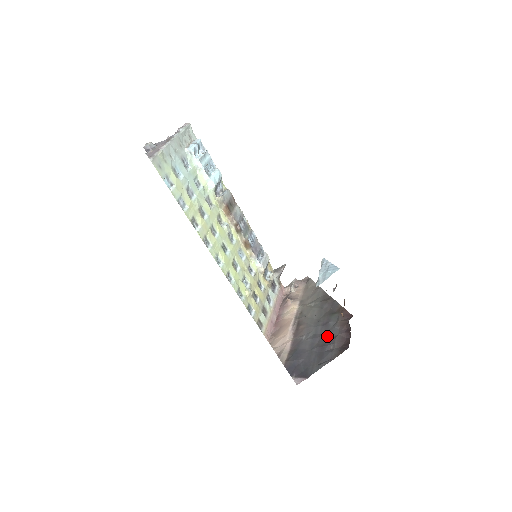
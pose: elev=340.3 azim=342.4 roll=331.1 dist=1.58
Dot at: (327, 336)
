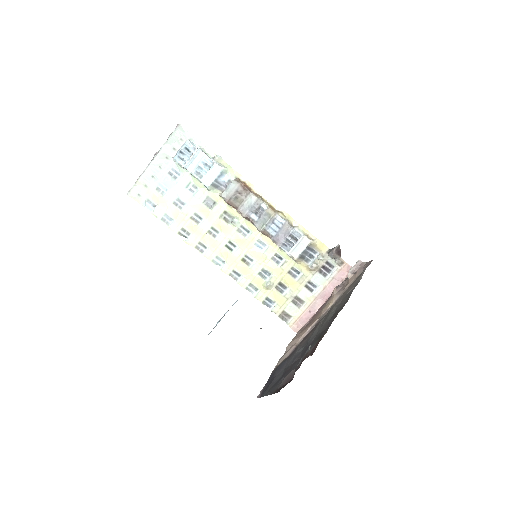
Dot at: (296, 363)
